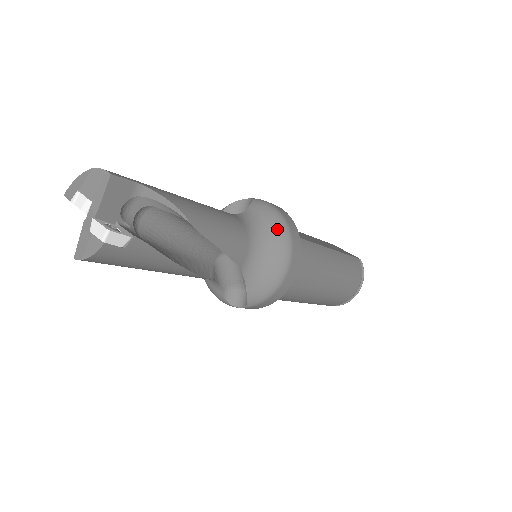
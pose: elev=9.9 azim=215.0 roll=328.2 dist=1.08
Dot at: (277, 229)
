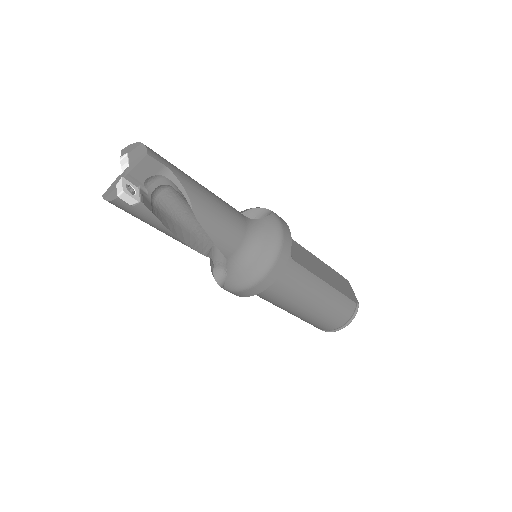
Dot at: (270, 246)
